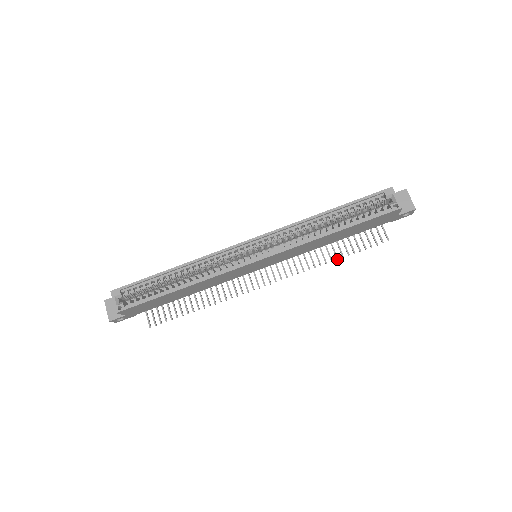
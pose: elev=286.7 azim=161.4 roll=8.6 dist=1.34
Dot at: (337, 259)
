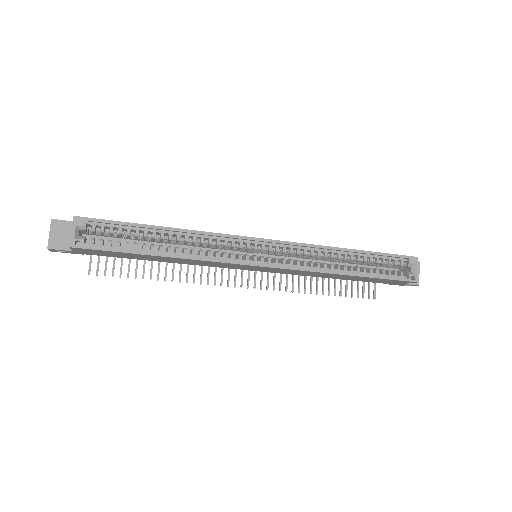
Dot at: (323, 294)
